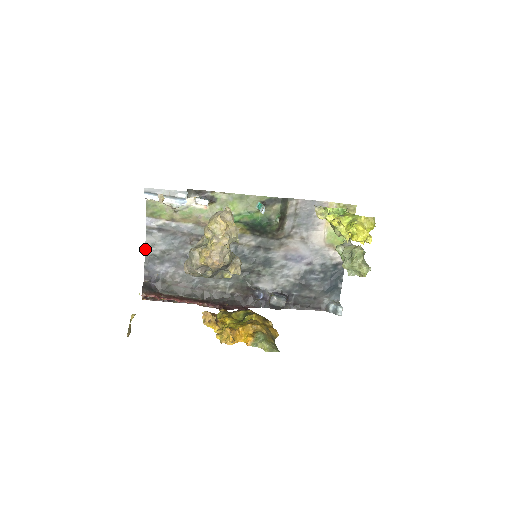
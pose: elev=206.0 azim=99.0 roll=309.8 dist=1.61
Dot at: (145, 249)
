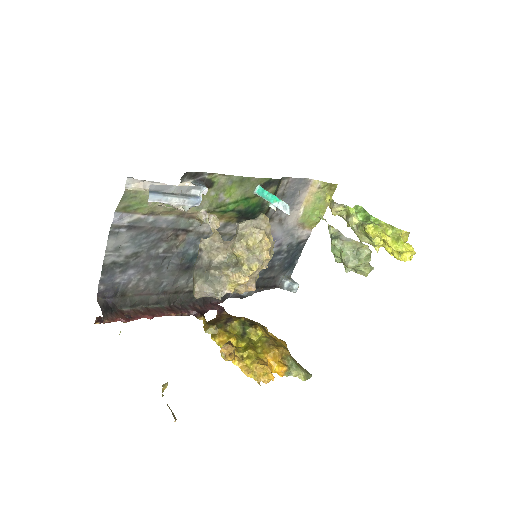
Dot at: (104, 256)
